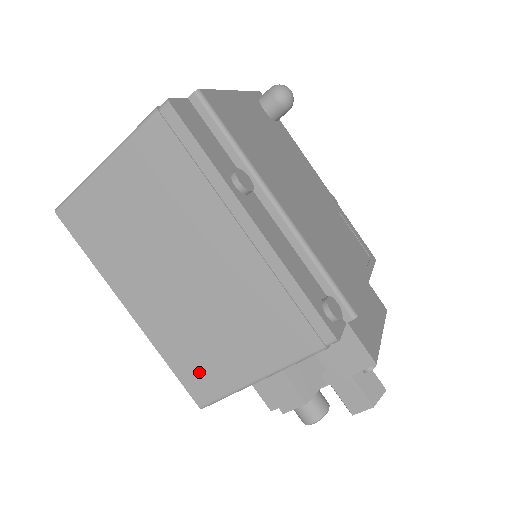
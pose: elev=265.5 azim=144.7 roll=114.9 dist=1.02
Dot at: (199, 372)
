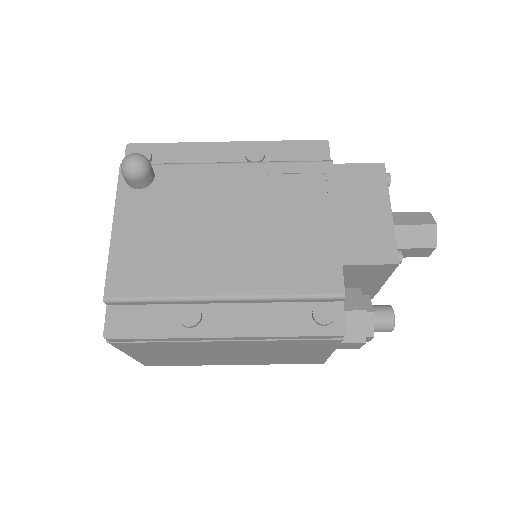
Dot at: (300, 361)
